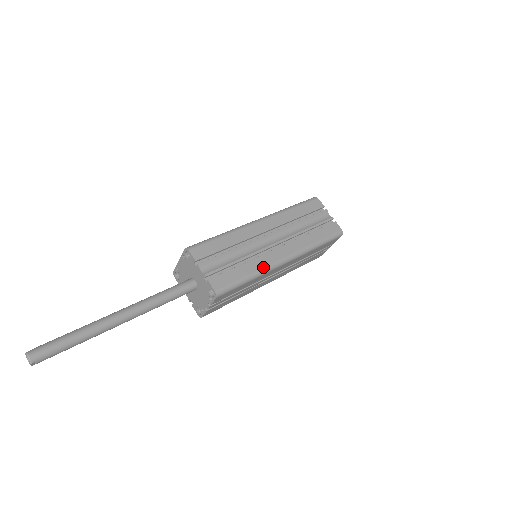
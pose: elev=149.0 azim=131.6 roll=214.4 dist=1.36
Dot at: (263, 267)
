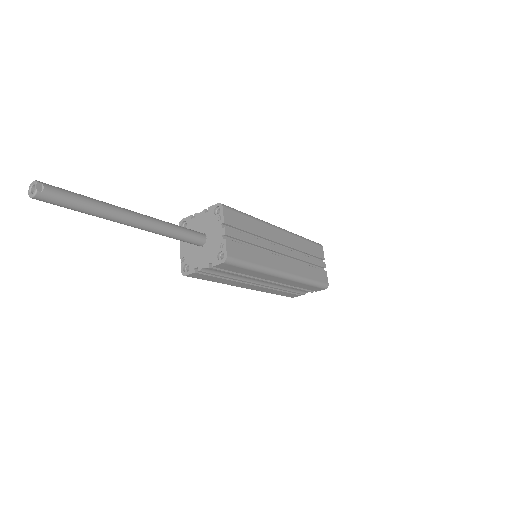
Dot at: occluded
